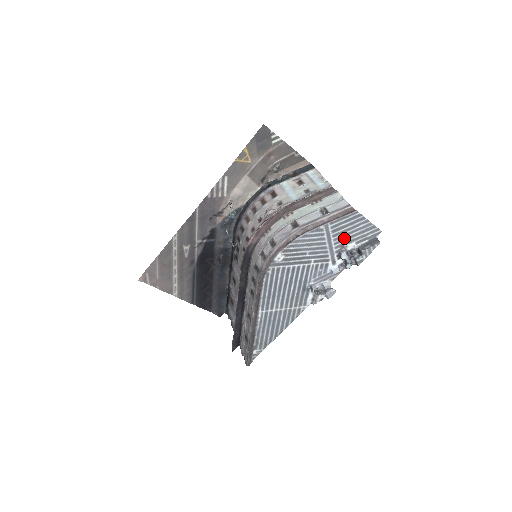
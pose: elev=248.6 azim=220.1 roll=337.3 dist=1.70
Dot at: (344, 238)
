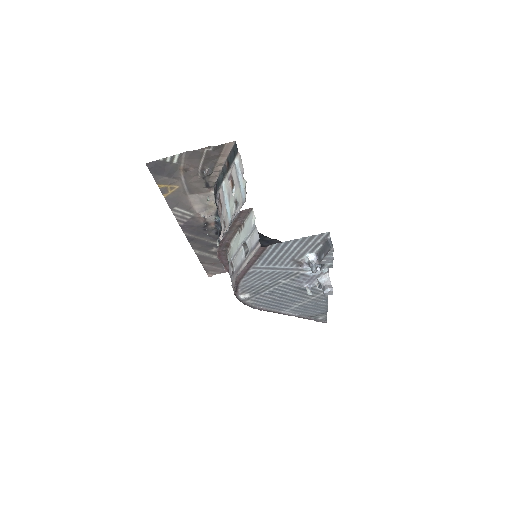
Dot at: (289, 259)
